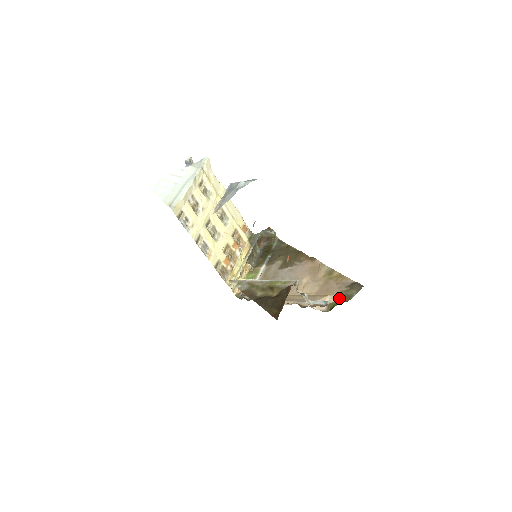
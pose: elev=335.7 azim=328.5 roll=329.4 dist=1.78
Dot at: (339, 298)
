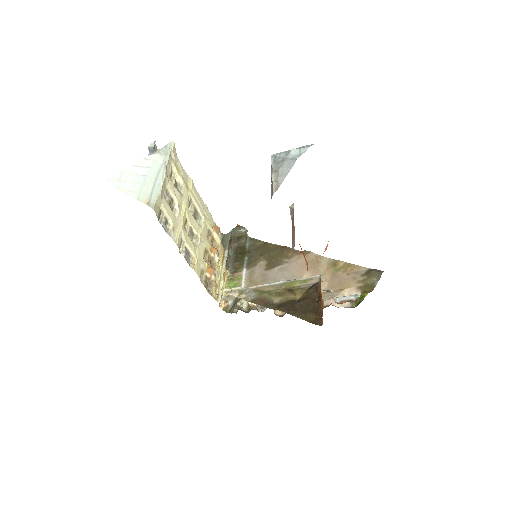
Dot at: (360, 289)
